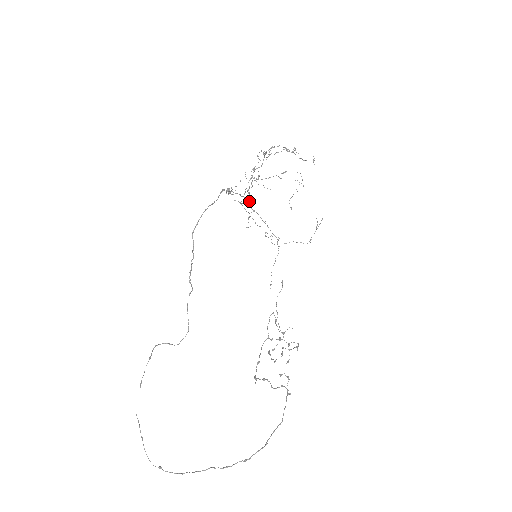
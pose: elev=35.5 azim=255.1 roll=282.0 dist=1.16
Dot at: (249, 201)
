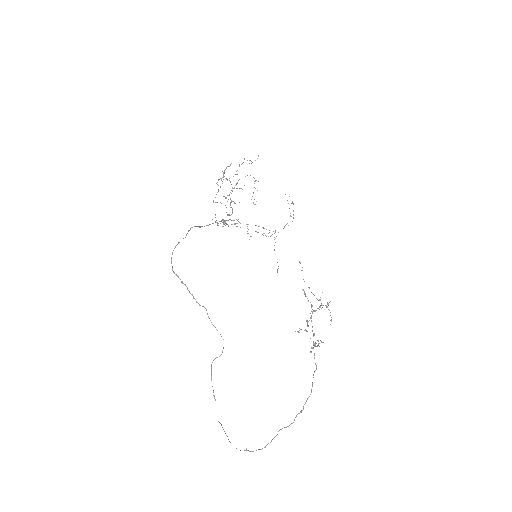
Dot at: (237, 220)
